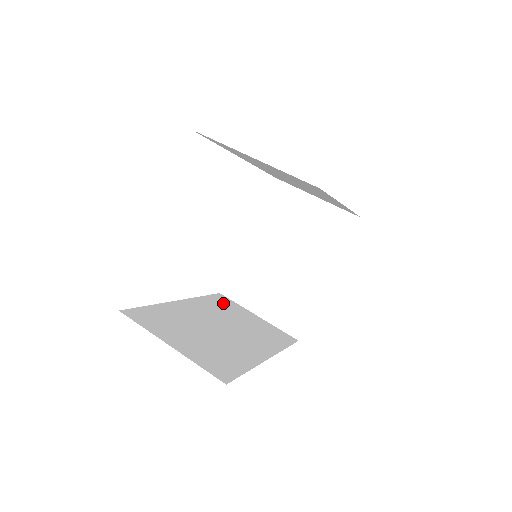
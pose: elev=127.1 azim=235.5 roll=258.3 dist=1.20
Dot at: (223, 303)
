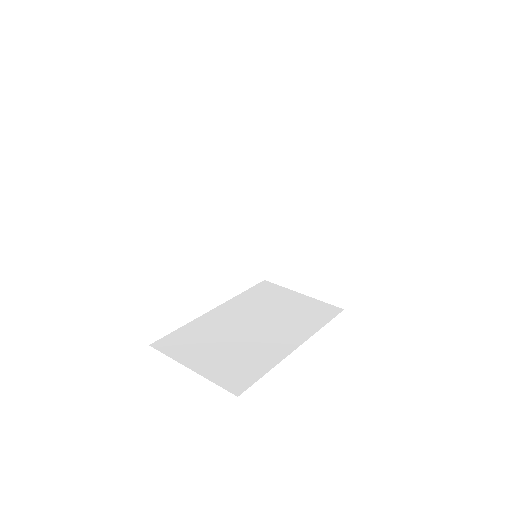
Dot at: (264, 292)
